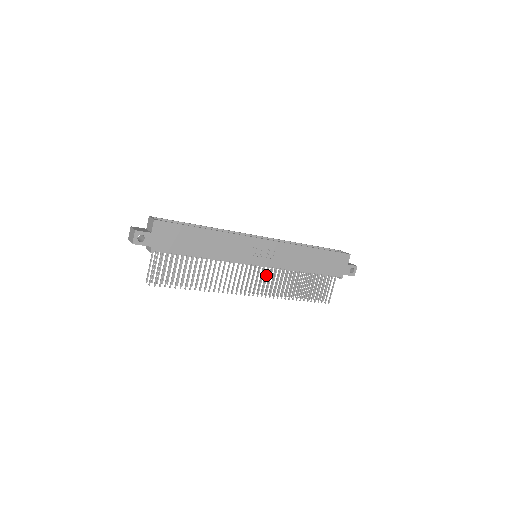
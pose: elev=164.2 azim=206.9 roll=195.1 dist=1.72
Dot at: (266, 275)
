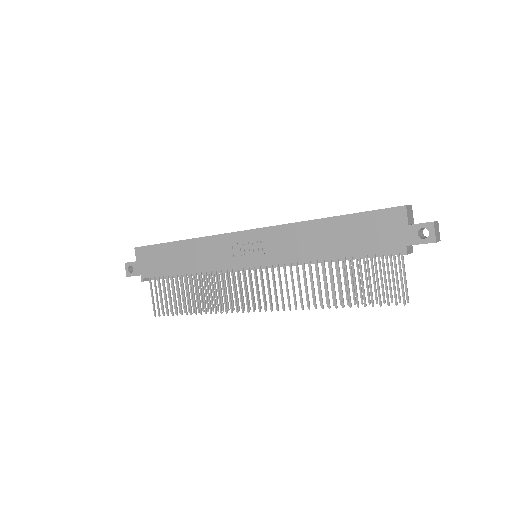
Dot at: (272, 278)
